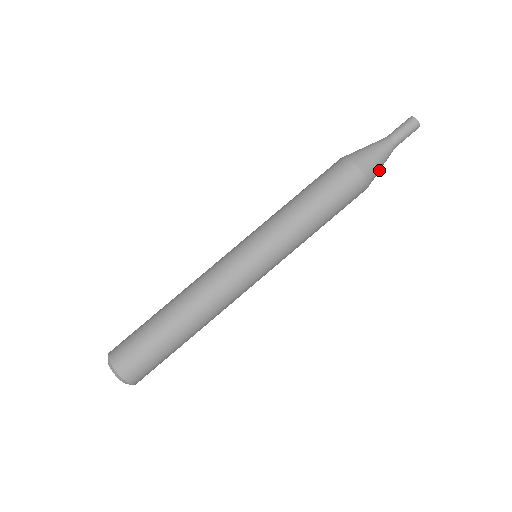
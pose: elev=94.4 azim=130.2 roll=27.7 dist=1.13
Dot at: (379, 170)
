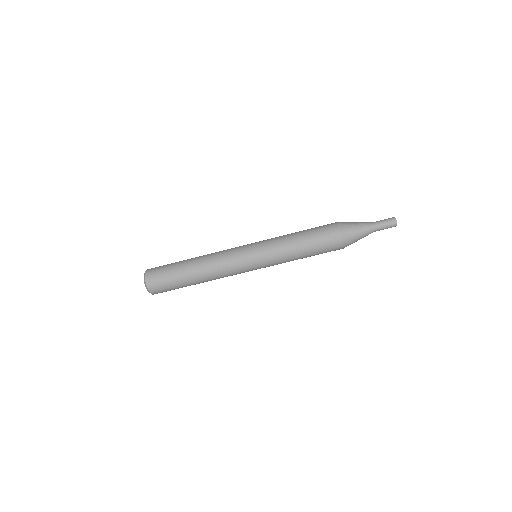
Dot at: (357, 240)
